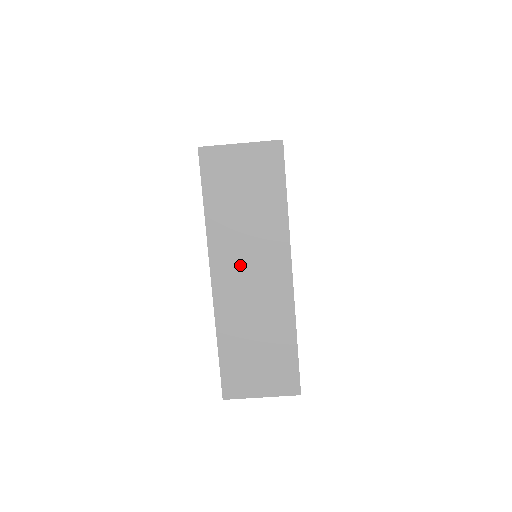
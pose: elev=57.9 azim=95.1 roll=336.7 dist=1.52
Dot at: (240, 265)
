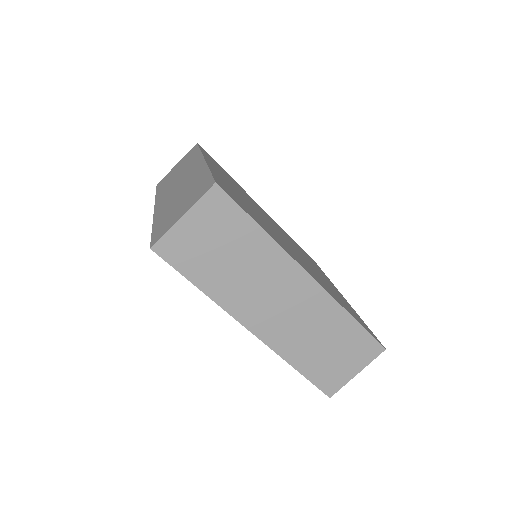
Dot at: (264, 304)
